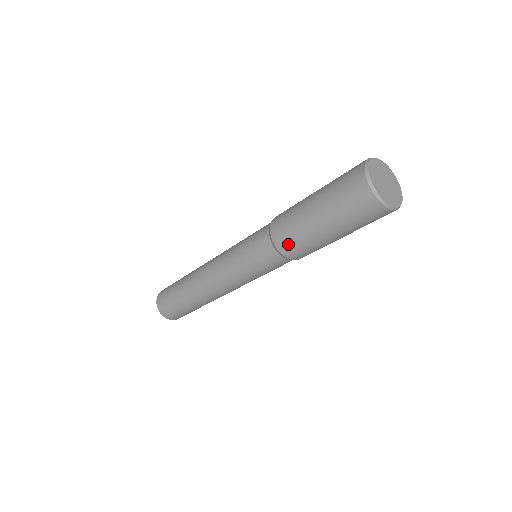
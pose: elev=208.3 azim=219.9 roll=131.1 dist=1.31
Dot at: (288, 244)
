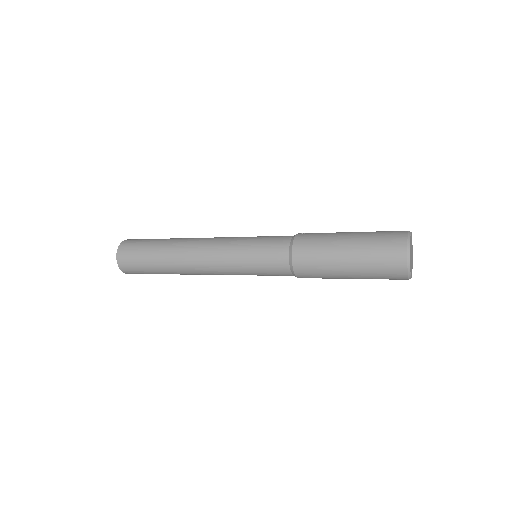
Dot at: (305, 260)
